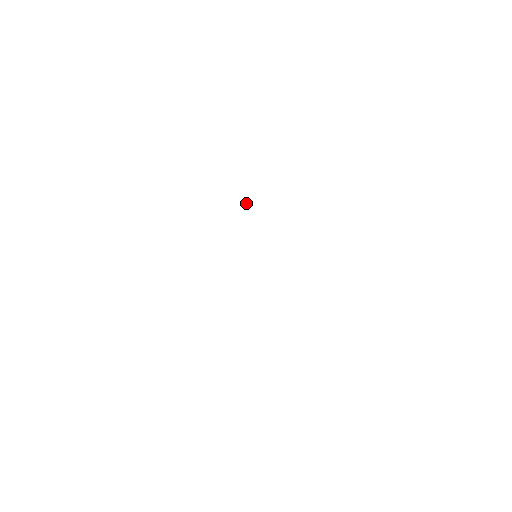
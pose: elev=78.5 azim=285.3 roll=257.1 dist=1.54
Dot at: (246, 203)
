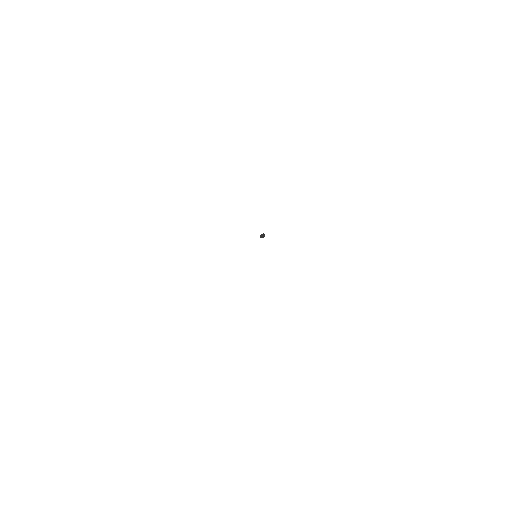
Dot at: (263, 234)
